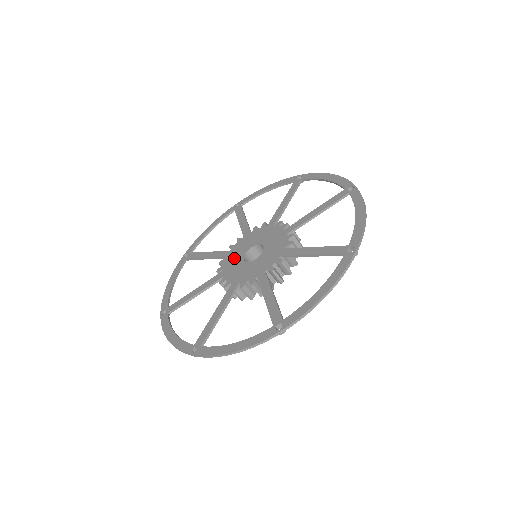
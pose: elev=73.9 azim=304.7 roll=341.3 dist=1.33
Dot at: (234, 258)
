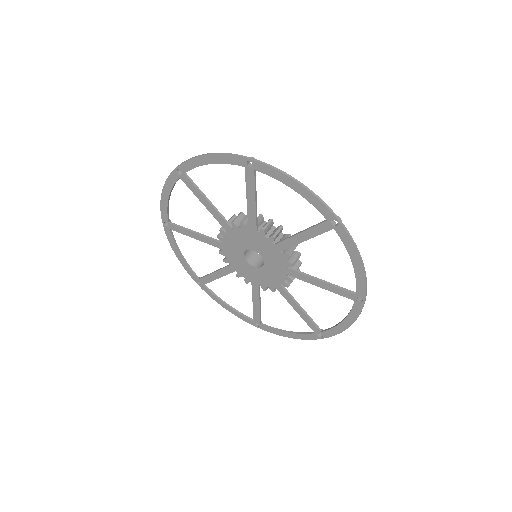
Dot at: (244, 269)
